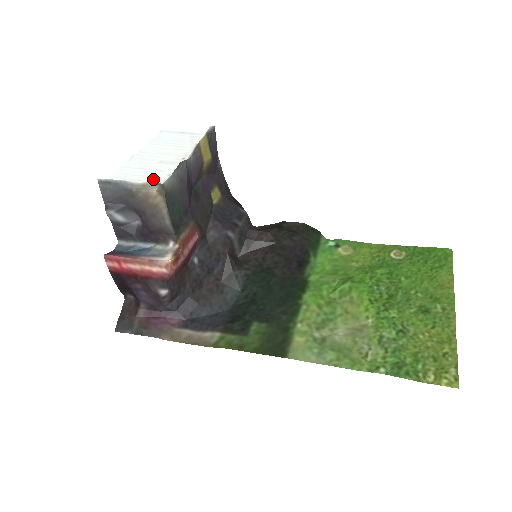
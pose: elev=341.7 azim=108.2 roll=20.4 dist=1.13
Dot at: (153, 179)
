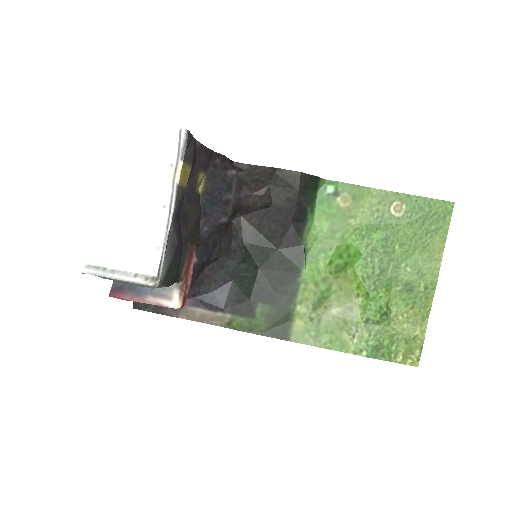
Dot at: (142, 258)
